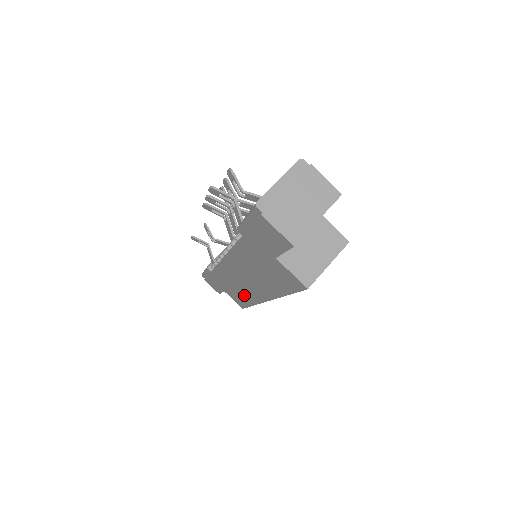
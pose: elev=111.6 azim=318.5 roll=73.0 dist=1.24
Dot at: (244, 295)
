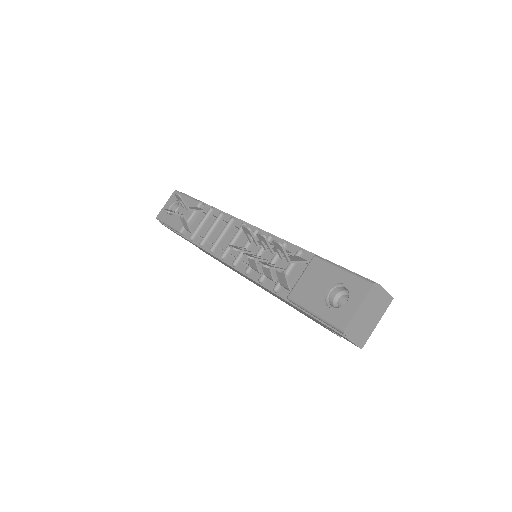
Dot at: occluded
